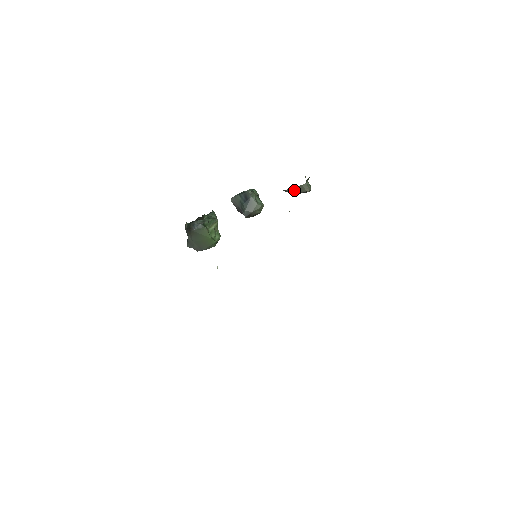
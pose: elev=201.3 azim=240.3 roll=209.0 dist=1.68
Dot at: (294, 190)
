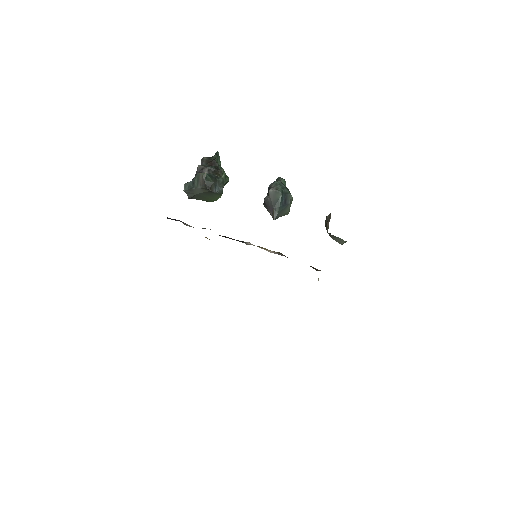
Dot at: (335, 238)
